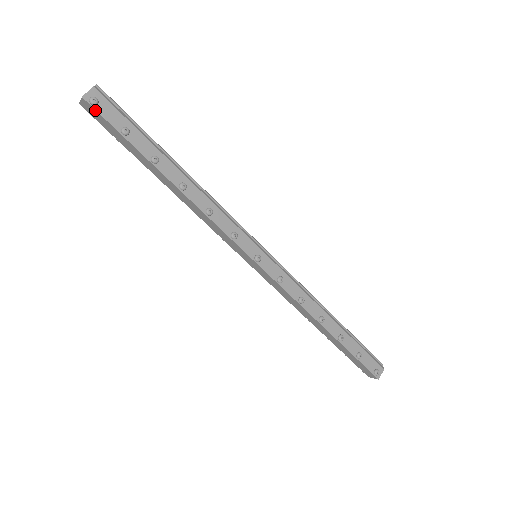
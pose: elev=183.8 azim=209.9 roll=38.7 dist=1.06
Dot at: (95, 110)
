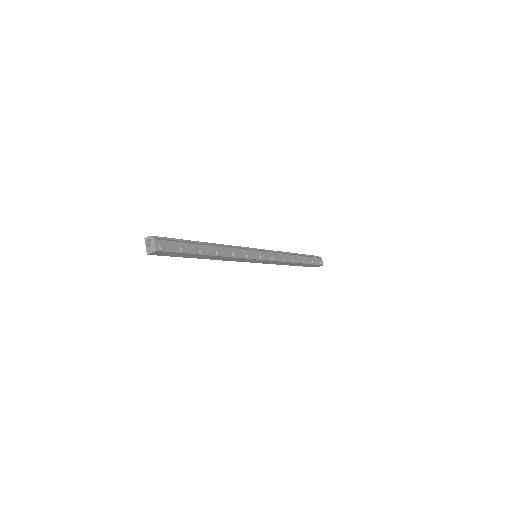
Dot at: (164, 252)
